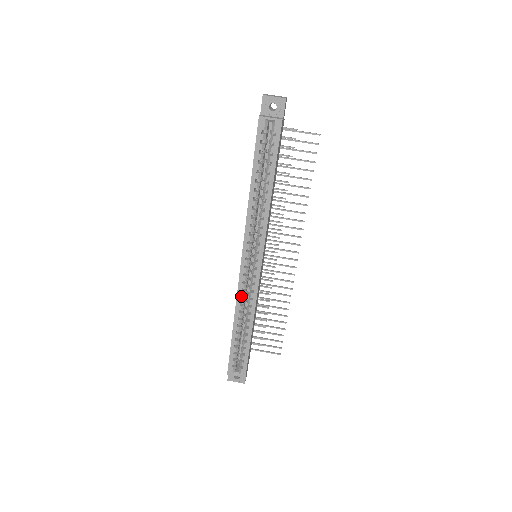
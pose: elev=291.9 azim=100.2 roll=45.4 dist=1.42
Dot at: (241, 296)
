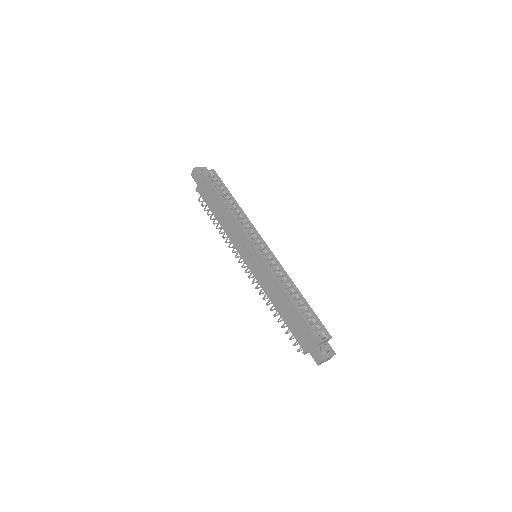
Dot at: occluded
